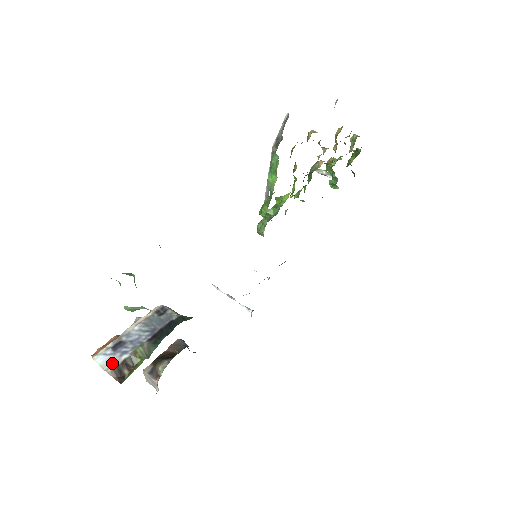
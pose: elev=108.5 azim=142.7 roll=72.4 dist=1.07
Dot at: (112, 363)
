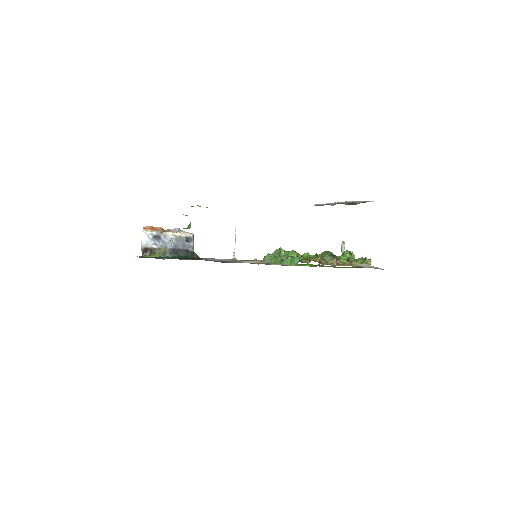
Dot at: (147, 244)
